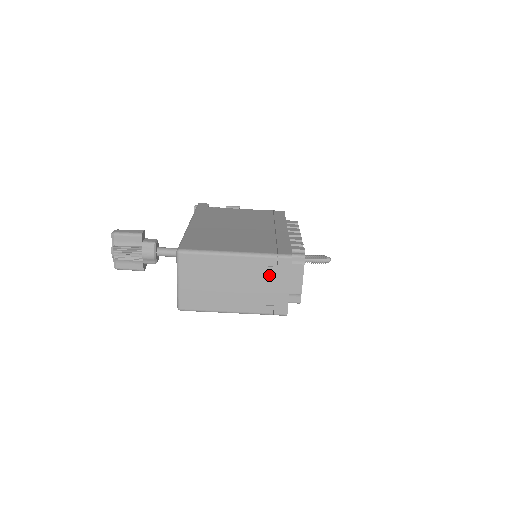
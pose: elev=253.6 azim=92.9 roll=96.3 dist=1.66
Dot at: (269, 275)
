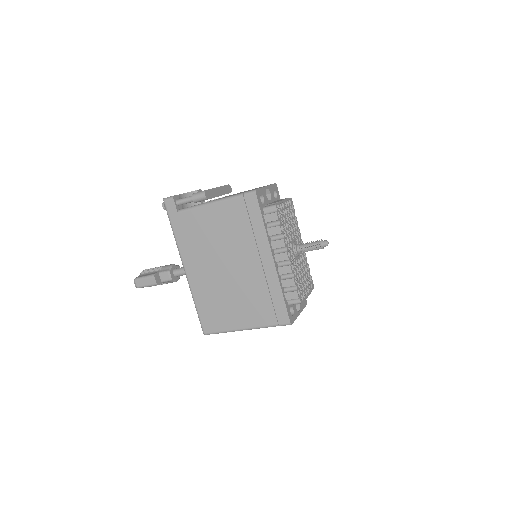
Dot at: occluded
